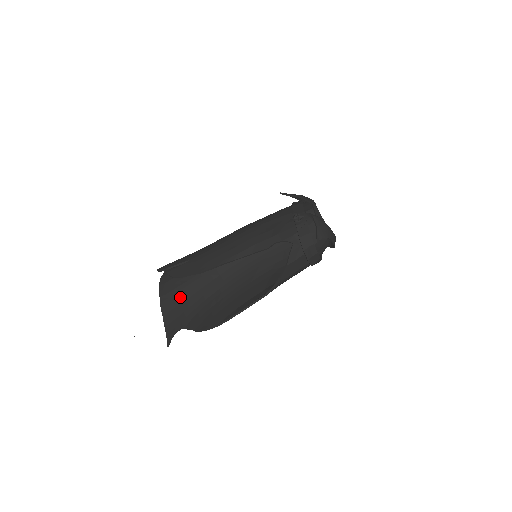
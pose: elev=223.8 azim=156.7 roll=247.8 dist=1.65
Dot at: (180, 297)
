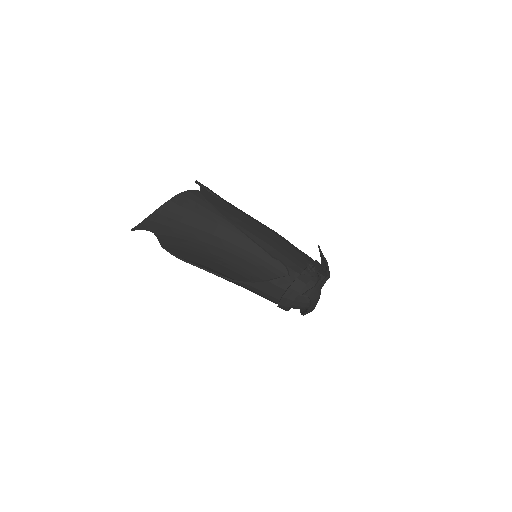
Dot at: (180, 216)
